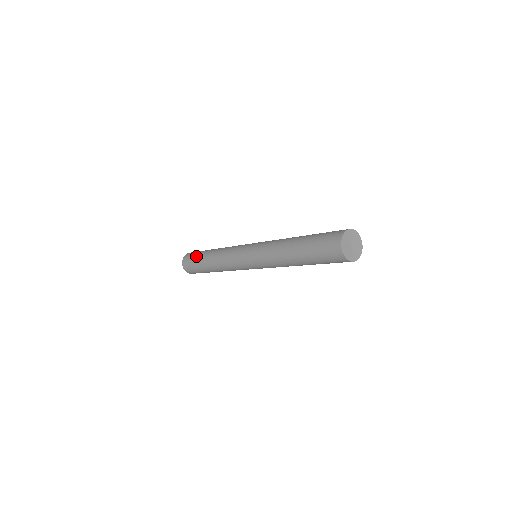
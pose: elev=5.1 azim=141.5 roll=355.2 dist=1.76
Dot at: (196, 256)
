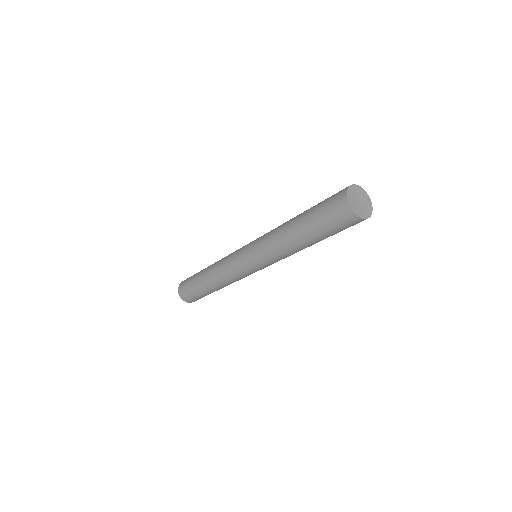
Dot at: (196, 273)
